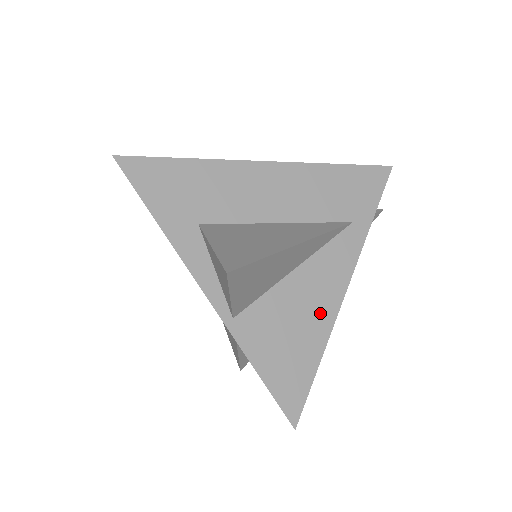
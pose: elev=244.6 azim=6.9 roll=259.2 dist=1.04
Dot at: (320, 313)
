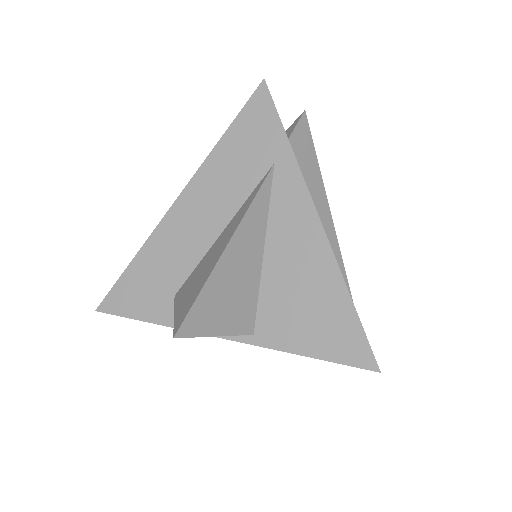
Dot at: (315, 262)
